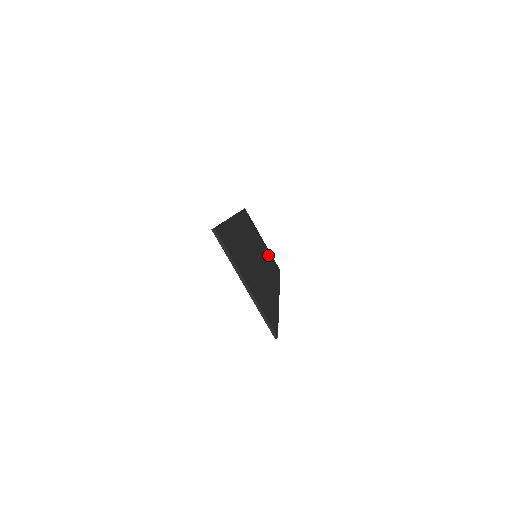
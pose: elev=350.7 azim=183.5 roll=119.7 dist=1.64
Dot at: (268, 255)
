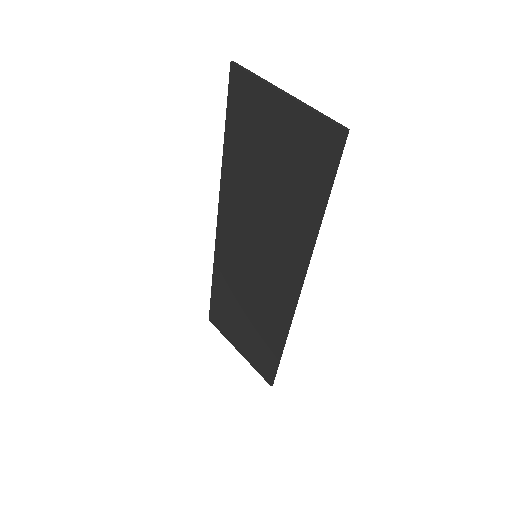
Dot at: (256, 341)
